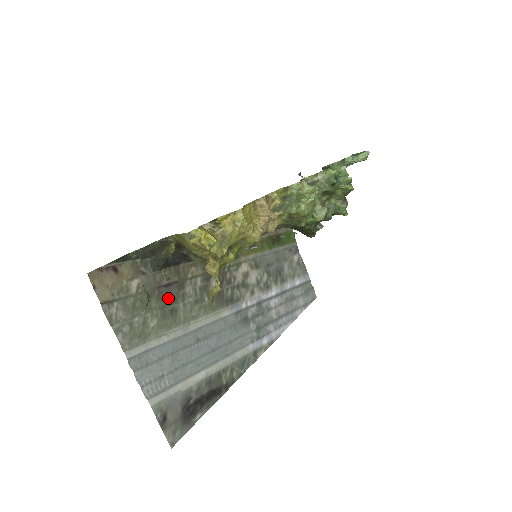
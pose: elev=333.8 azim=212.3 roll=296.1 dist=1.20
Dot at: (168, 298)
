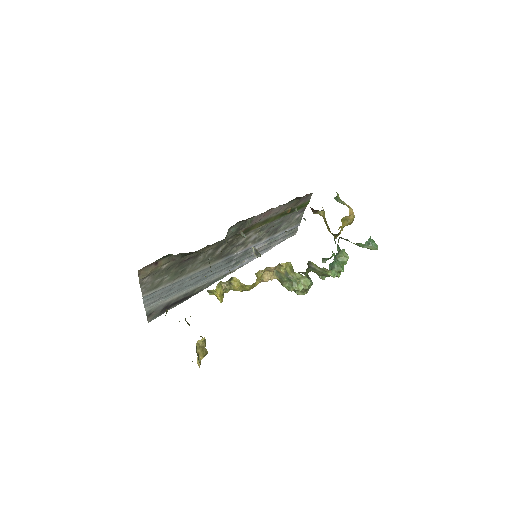
Dot at: (184, 265)
